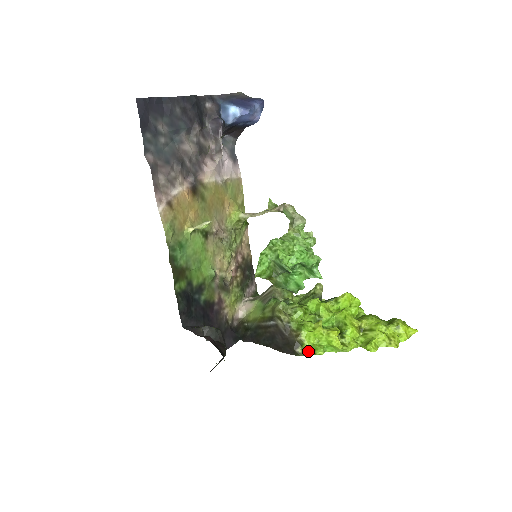
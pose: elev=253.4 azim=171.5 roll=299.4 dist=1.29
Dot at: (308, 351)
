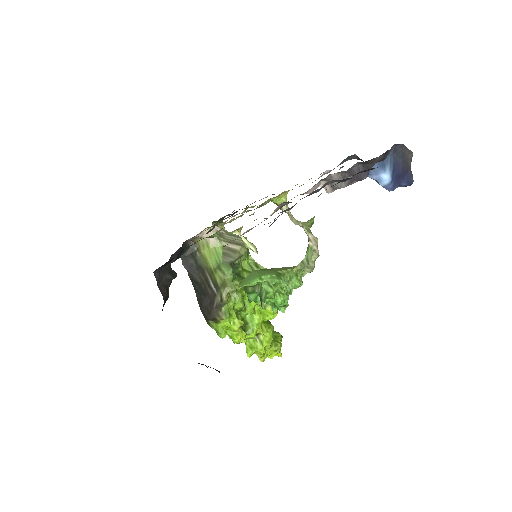
Dot at: (216, 327)
